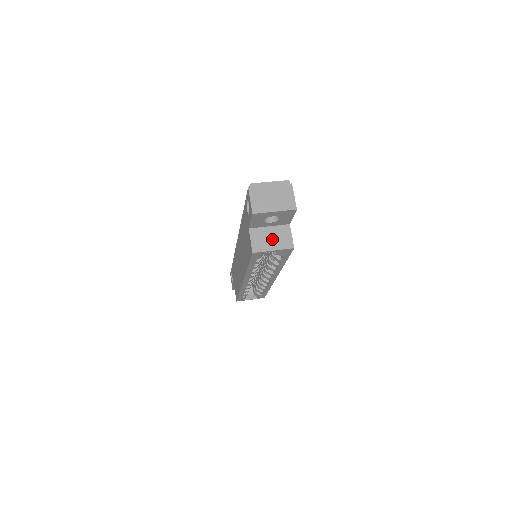
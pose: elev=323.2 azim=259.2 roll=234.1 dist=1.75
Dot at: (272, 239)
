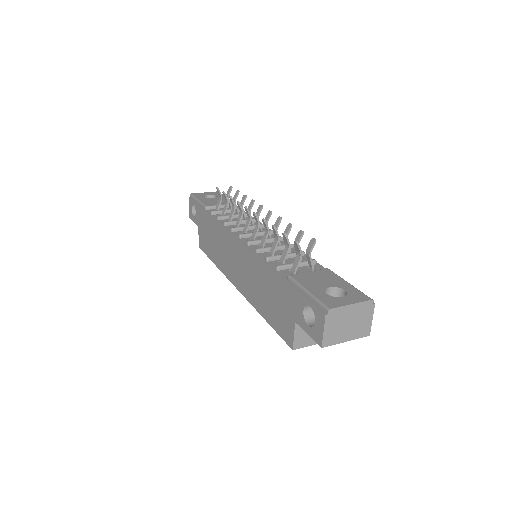
Dot at: occluded
